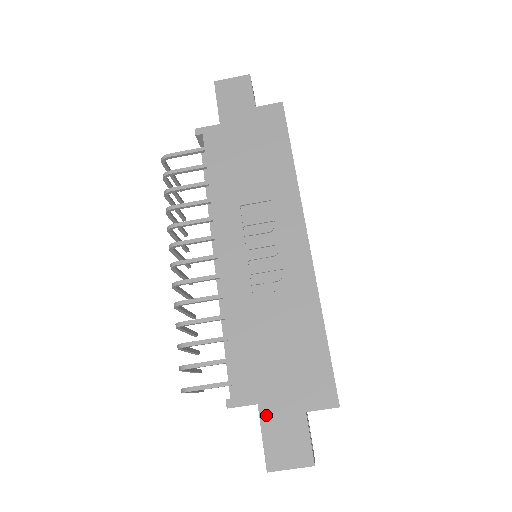
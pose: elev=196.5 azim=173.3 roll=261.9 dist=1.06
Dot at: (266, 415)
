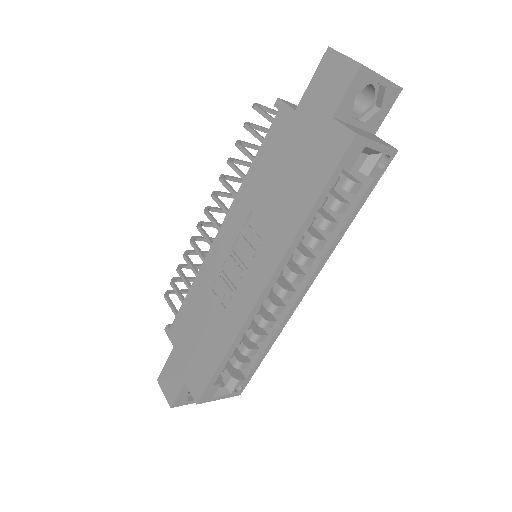
Dot at: (173, 357)
